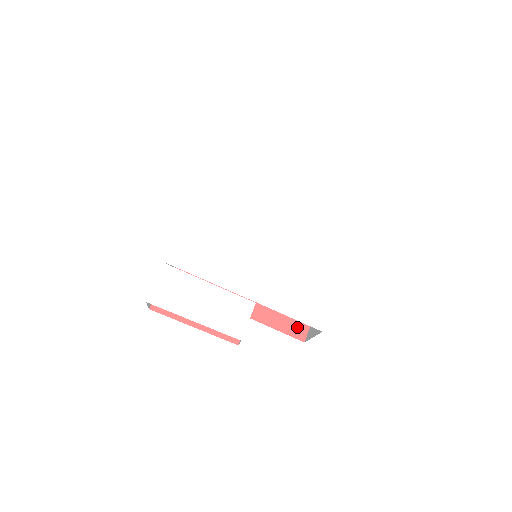
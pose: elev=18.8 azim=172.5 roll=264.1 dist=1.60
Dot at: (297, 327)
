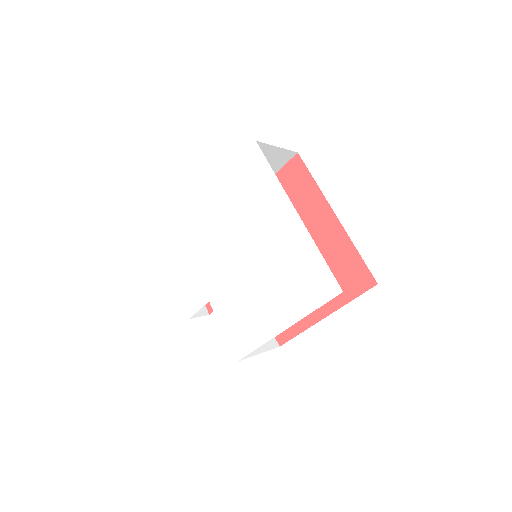
Dot at: occluded
